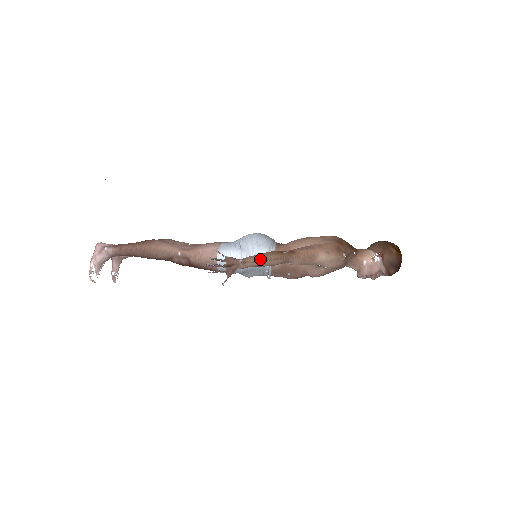
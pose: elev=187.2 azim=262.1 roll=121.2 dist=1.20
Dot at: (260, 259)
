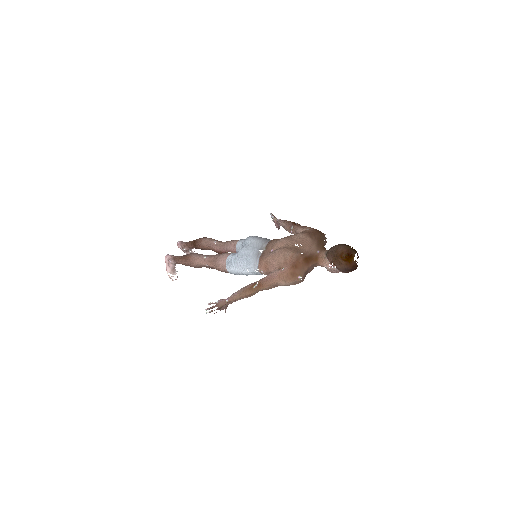
Dot at: (239, 297)
